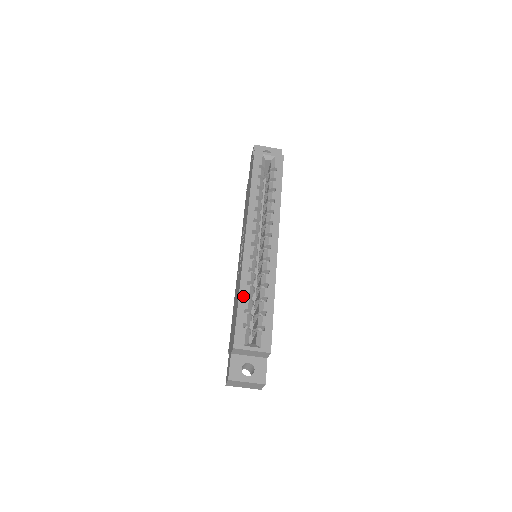
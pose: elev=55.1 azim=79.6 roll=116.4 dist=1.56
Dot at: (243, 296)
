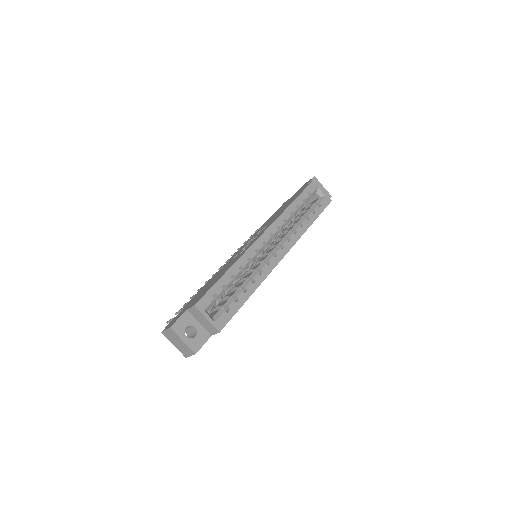
Dot at: (230, 274)
